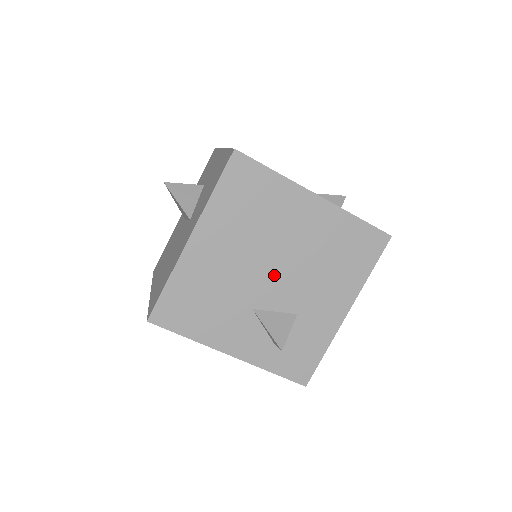
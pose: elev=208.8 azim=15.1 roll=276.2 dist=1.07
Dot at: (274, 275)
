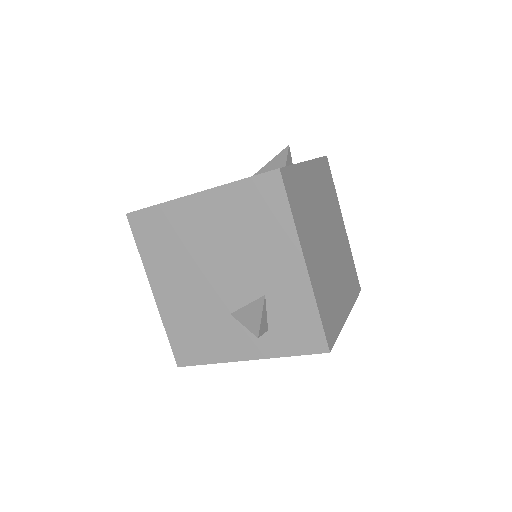
Dot at: (222, 277)
